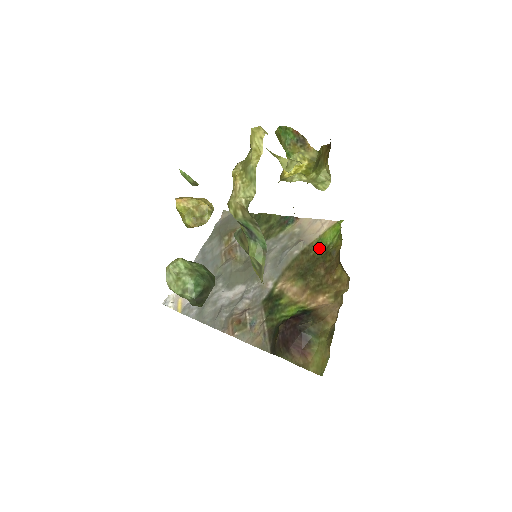
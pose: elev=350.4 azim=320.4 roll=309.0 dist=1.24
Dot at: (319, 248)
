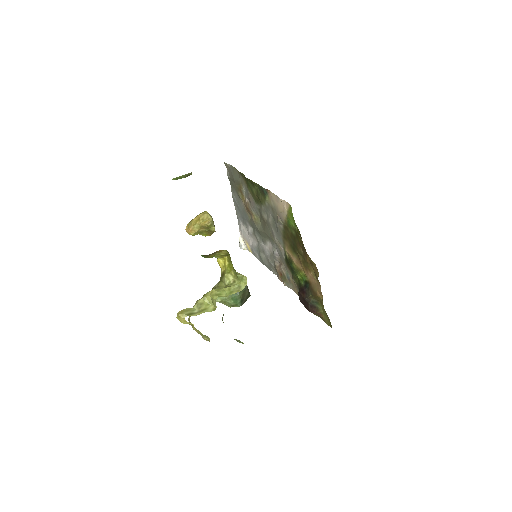
Dot at: (291, 228)
